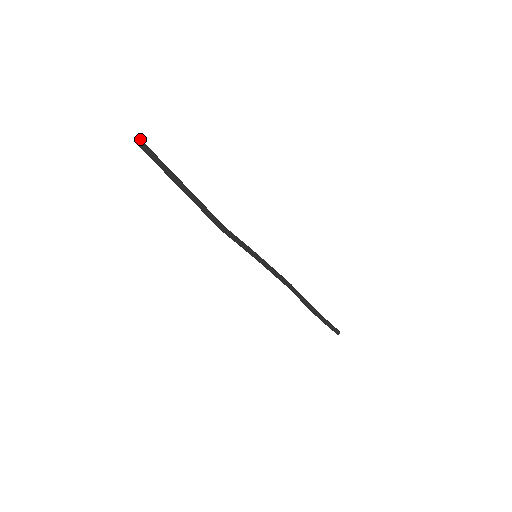
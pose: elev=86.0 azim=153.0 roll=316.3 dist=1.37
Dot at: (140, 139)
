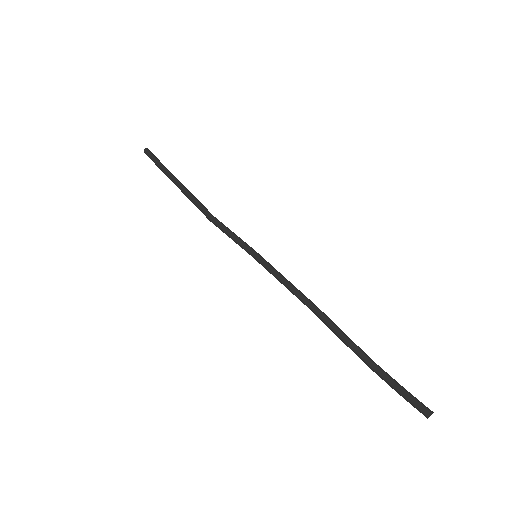
Dot at: (148, 149)
